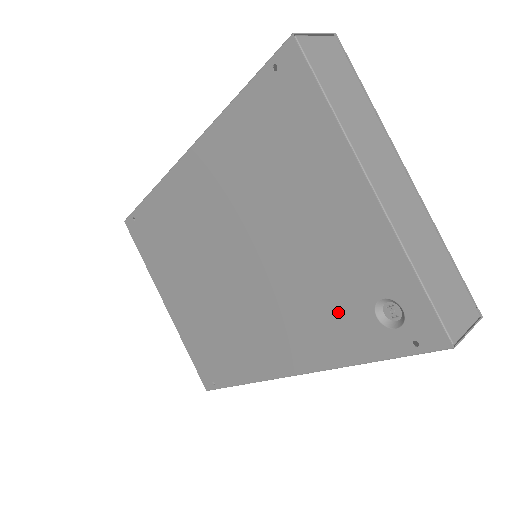
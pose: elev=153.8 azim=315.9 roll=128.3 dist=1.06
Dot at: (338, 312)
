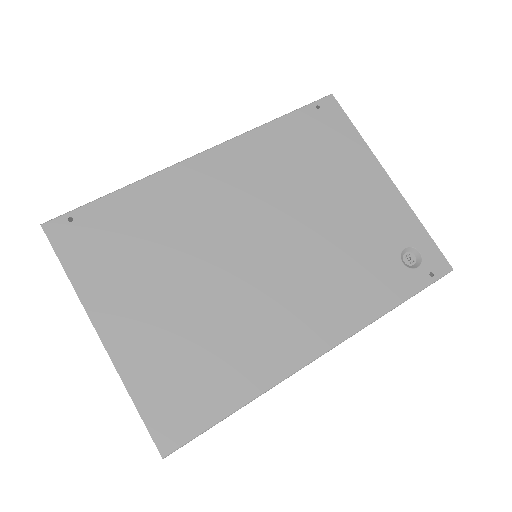
Dot at: (372, 268)
